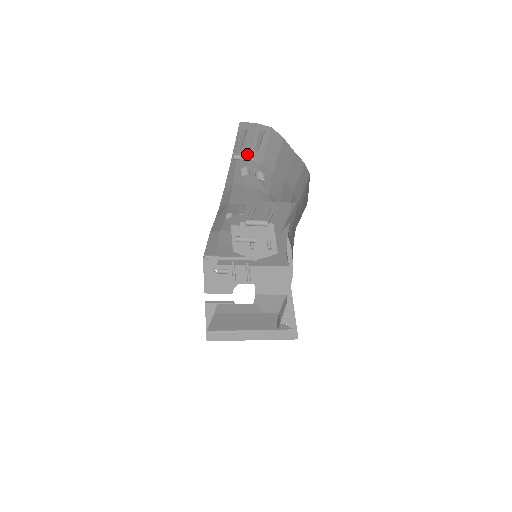
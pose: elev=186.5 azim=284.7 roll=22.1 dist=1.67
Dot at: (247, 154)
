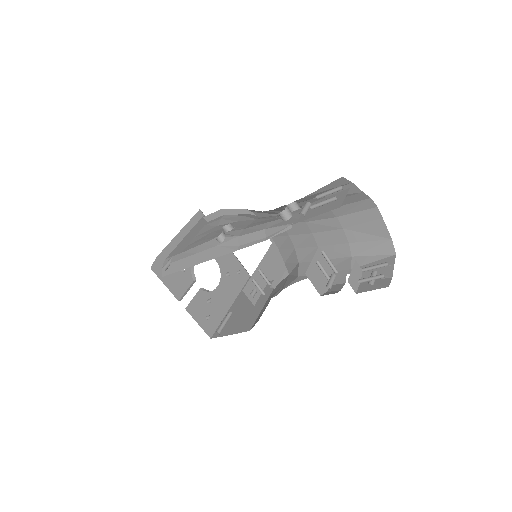
Dot at: occluded
